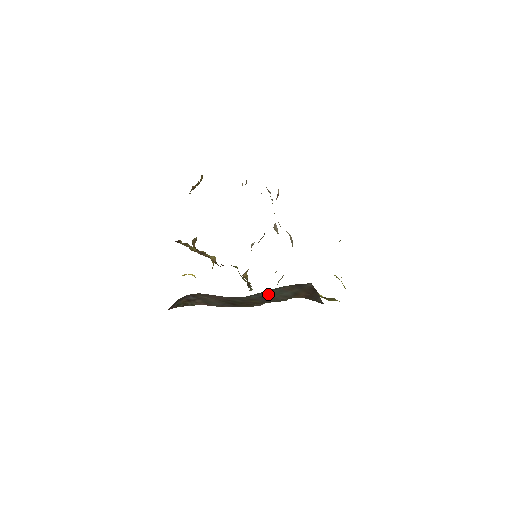
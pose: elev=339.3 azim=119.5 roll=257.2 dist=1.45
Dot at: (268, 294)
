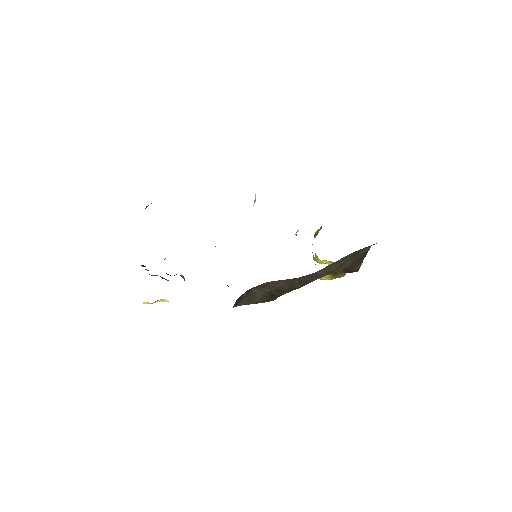
Dot at: (323, 270)
